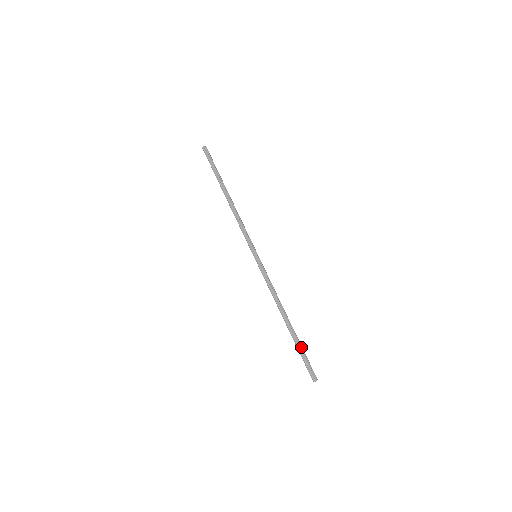
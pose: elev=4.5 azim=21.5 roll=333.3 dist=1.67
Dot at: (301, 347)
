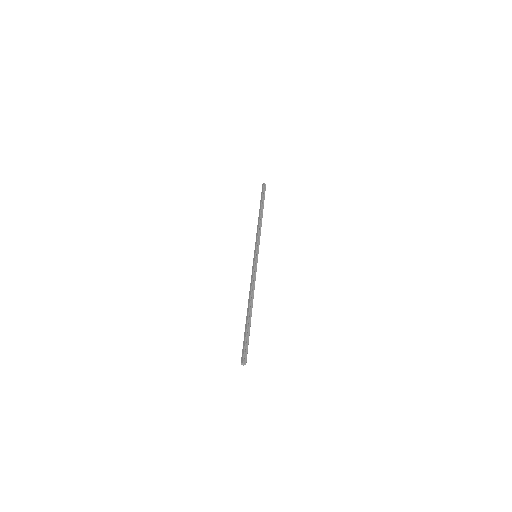
Dot at: (248, 331)
